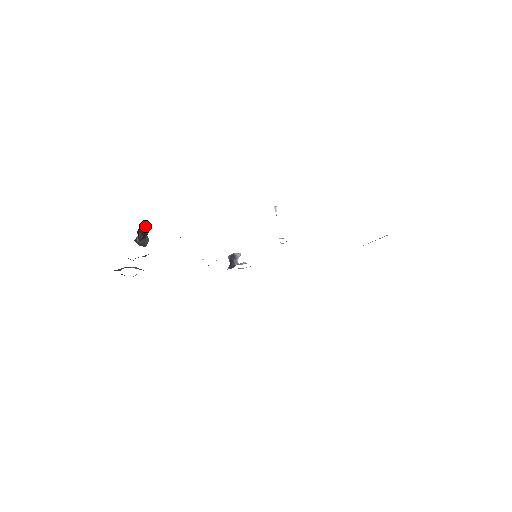
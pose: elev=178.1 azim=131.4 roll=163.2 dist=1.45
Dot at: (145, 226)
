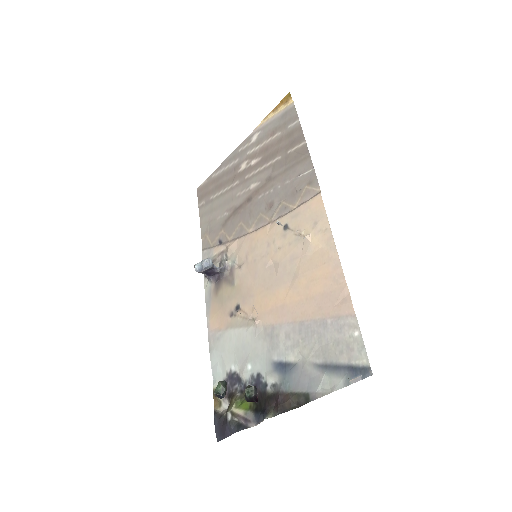
Dot at: (255, 393)
